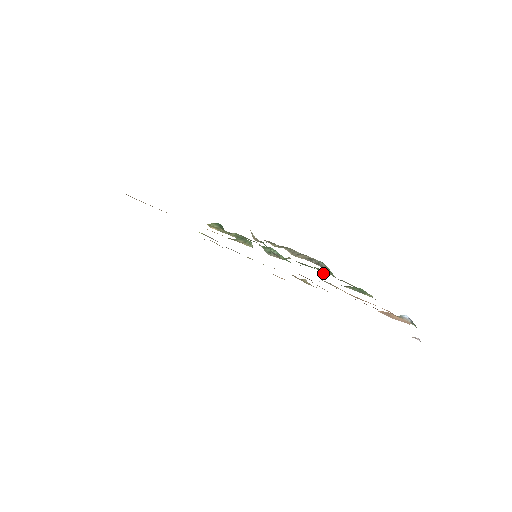
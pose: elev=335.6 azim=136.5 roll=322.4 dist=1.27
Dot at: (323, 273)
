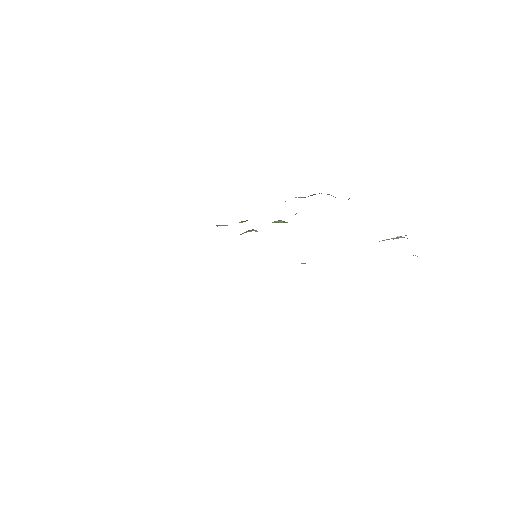
Dot at: occluded
